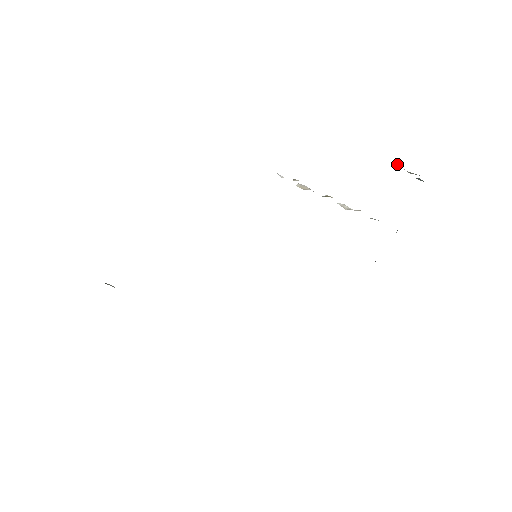
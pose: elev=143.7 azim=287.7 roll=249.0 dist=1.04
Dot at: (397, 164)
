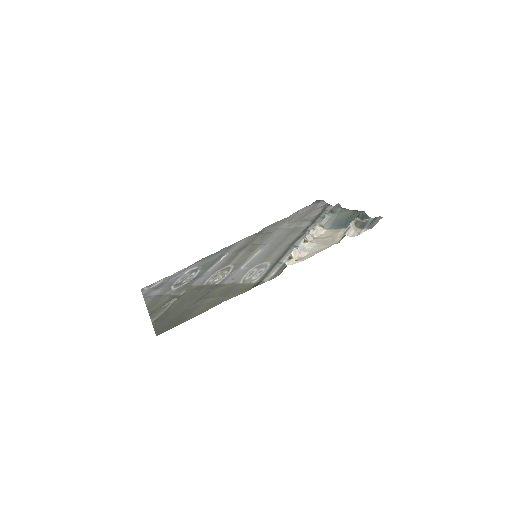
Dot at: (351, 224)
